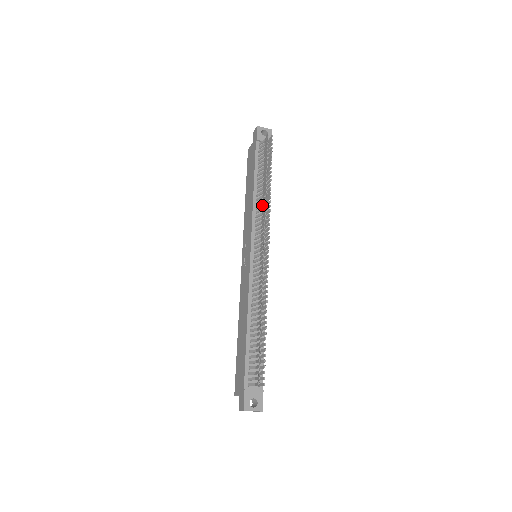
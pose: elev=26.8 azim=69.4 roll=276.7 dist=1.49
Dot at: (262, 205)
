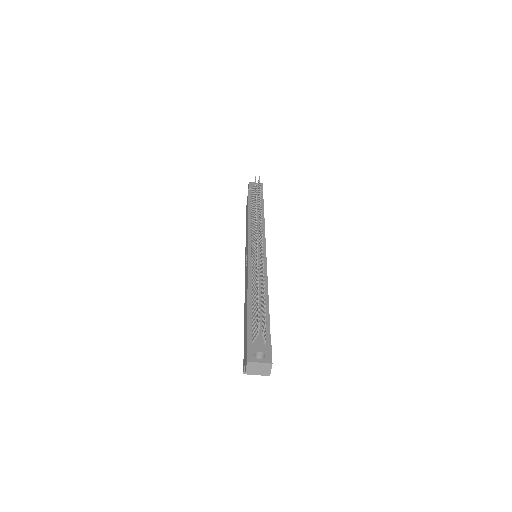
Dot at: (255, 215)
